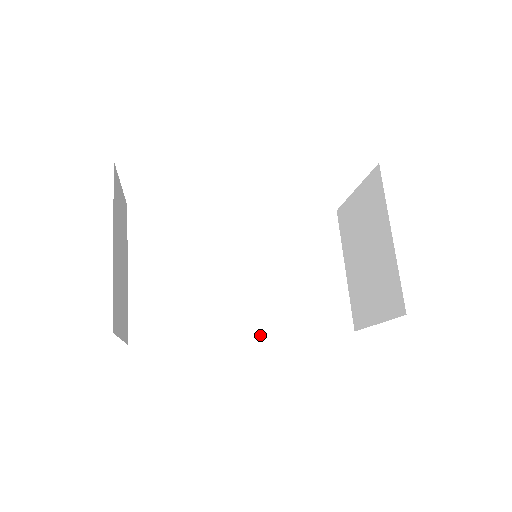
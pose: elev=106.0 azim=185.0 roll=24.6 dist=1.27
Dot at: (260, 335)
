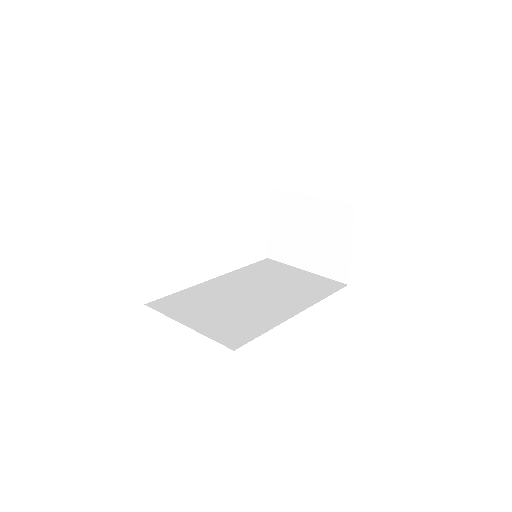
Dot at: (304, 309)
